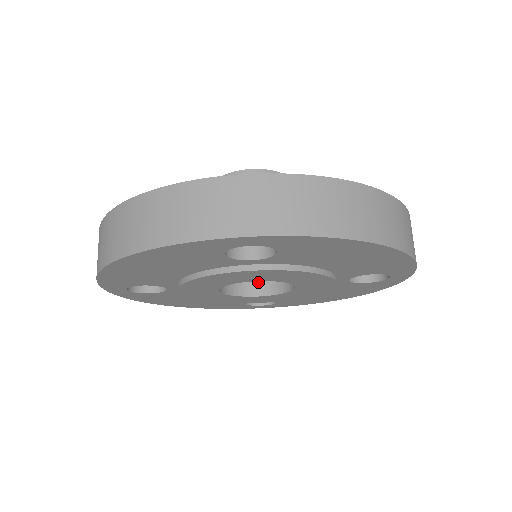
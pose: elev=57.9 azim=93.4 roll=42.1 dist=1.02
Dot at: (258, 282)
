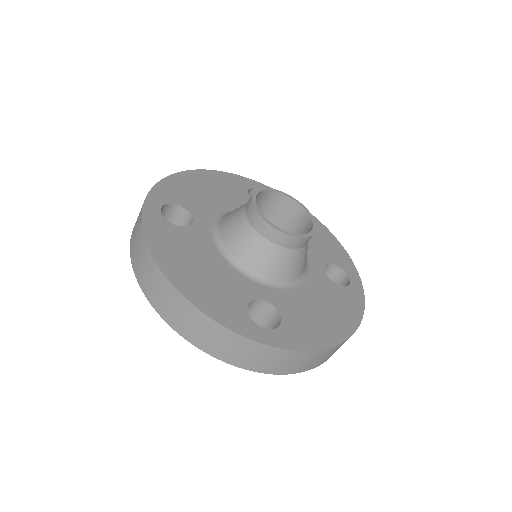
Dot at: occluded
